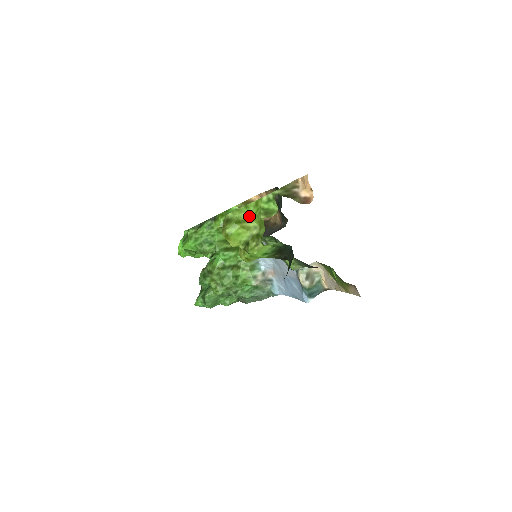
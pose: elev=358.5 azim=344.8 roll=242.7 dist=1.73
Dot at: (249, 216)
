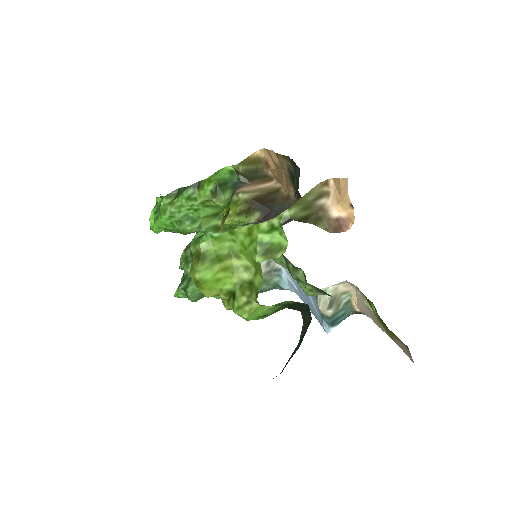
Dot at: (237, 247)
